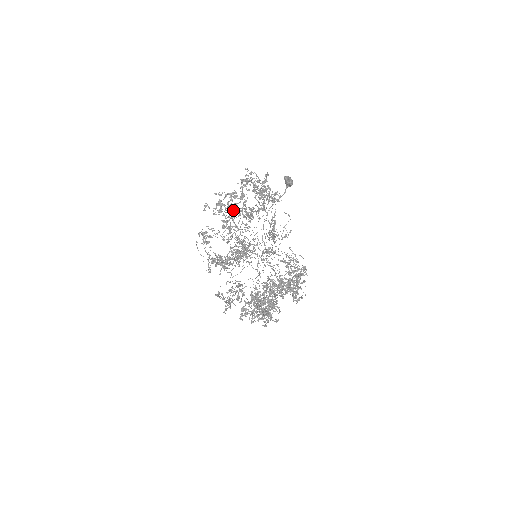
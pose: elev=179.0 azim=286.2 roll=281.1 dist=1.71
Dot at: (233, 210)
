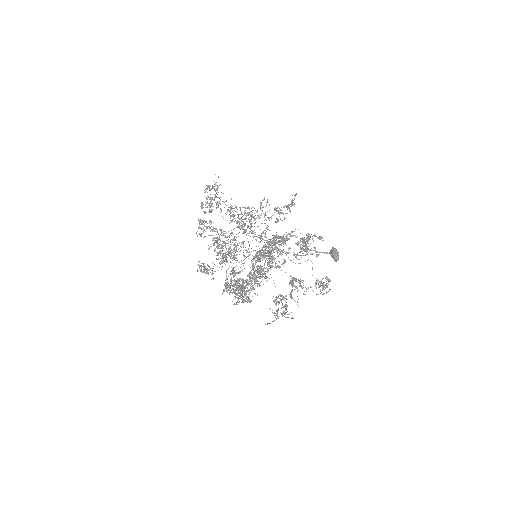
Dot at: occluded
